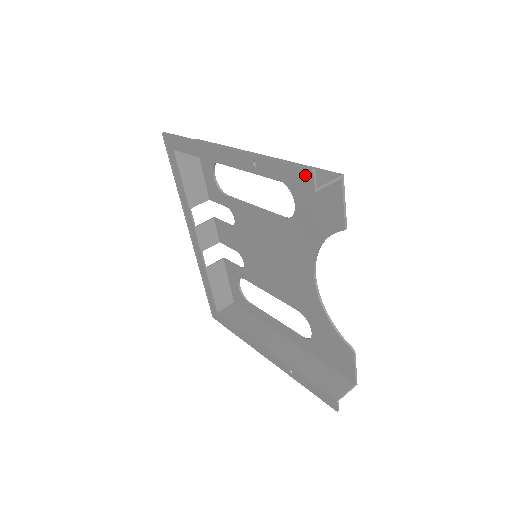
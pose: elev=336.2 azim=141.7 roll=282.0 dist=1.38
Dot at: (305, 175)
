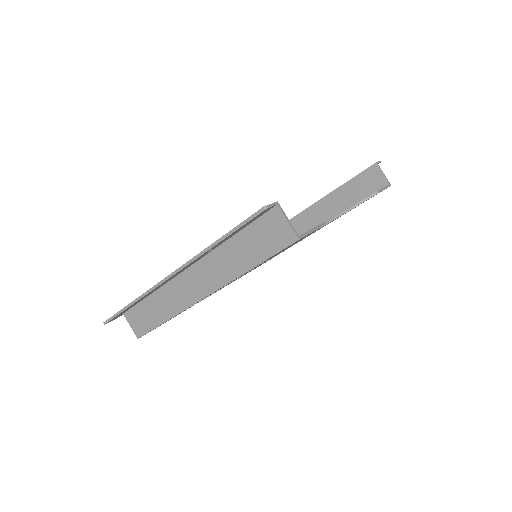
Dot at: occluded
